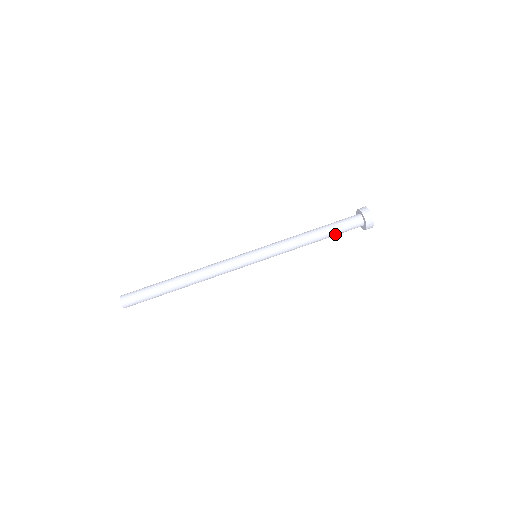
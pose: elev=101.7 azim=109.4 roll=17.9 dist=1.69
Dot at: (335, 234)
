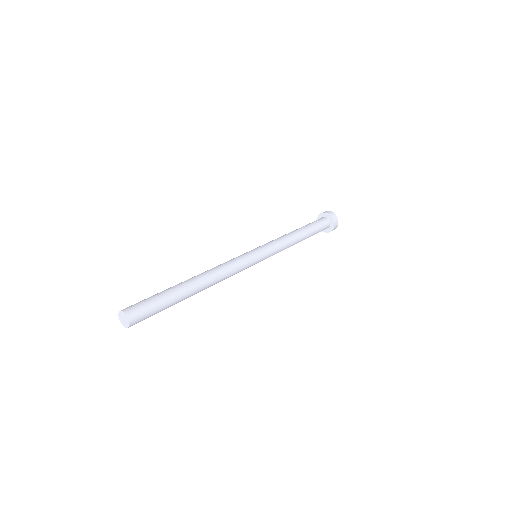
Dot at: (313, 233)
